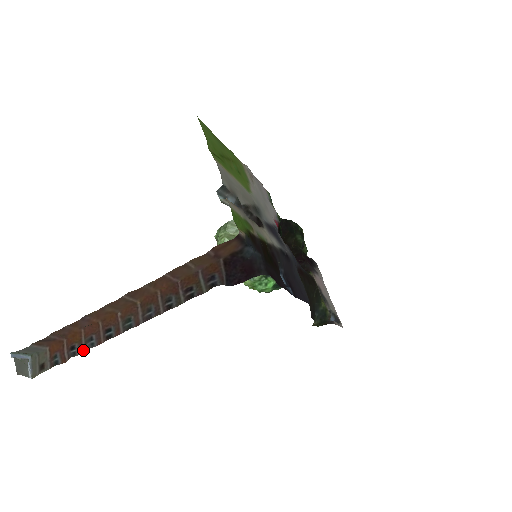
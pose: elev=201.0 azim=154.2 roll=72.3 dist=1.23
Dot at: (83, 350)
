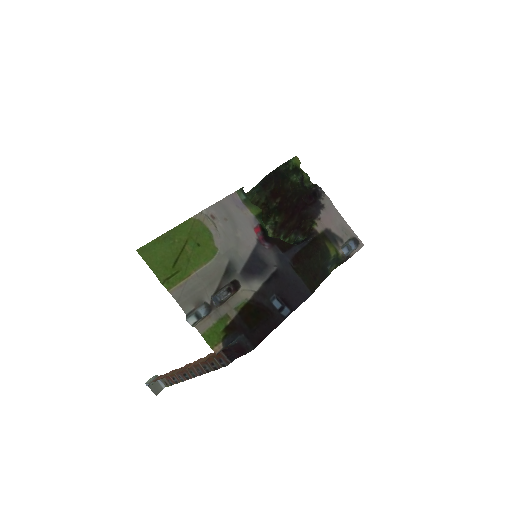
Dot at: (180, 381)
